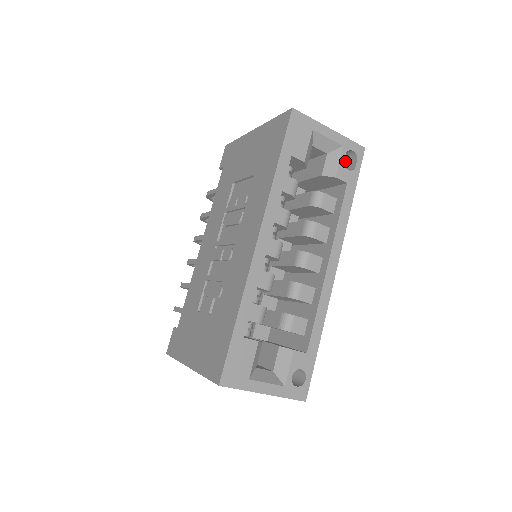
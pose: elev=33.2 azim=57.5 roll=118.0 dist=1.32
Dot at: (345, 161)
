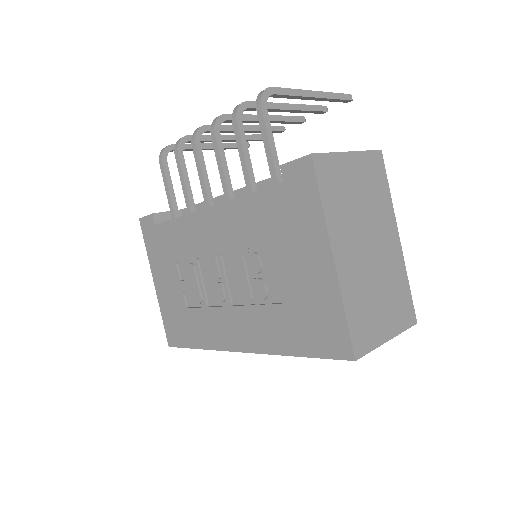
Dot at: occluded
